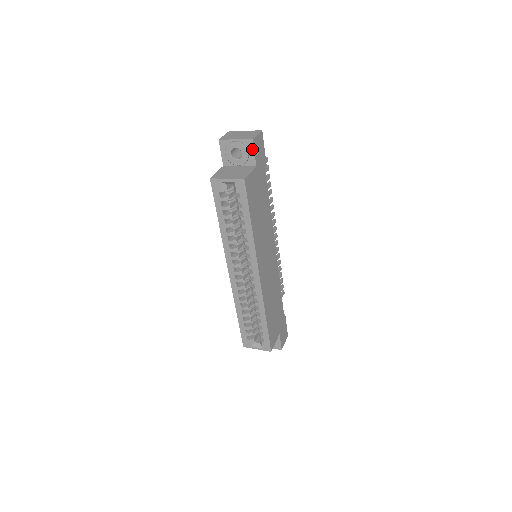
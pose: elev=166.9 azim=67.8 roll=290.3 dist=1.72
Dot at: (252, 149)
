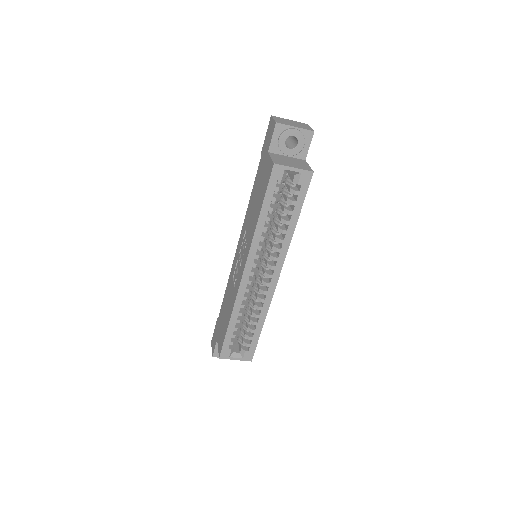
Dot at: (309, 141)
